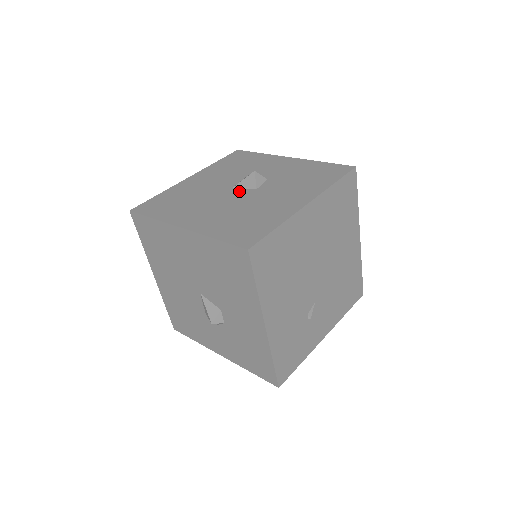
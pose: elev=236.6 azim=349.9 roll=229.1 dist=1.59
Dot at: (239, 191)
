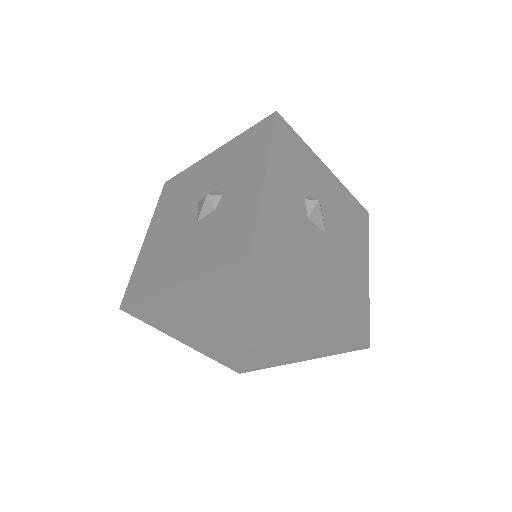
Dot at: (193, 213)
